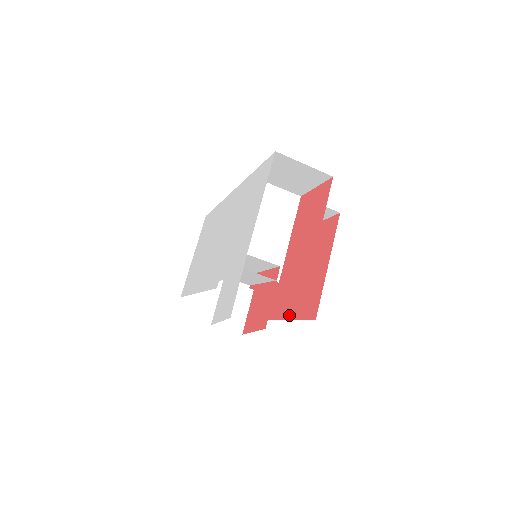
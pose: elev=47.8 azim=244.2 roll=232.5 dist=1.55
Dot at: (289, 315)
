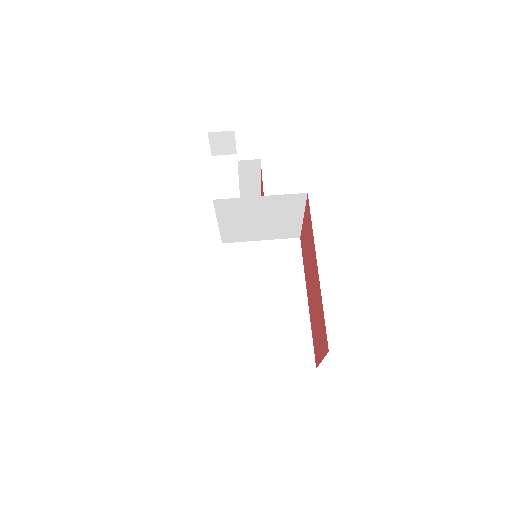
Dot at: (314, 249)
